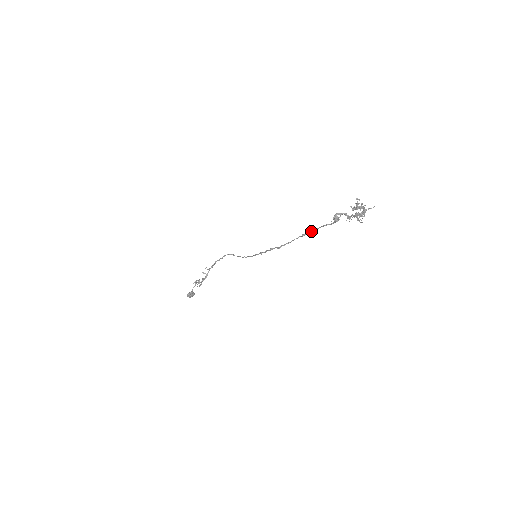
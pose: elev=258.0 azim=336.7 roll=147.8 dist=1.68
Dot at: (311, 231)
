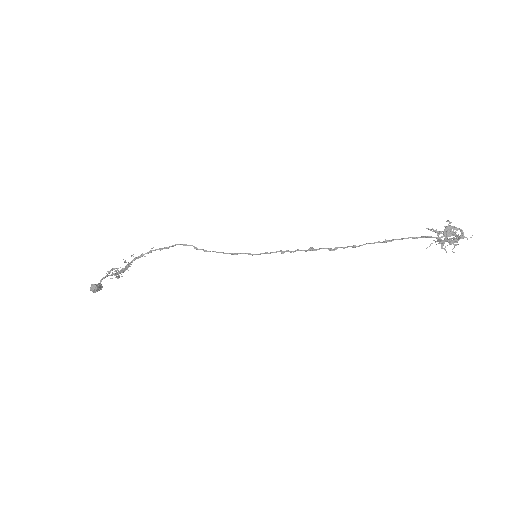
Dot at: (405, 238)
